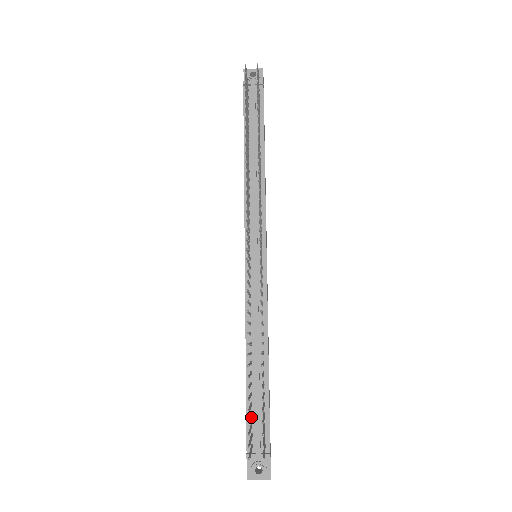
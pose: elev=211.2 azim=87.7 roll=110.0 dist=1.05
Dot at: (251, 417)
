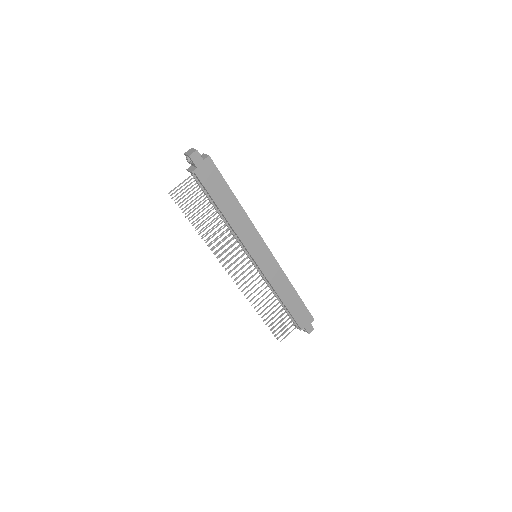
Dot at: occluded
